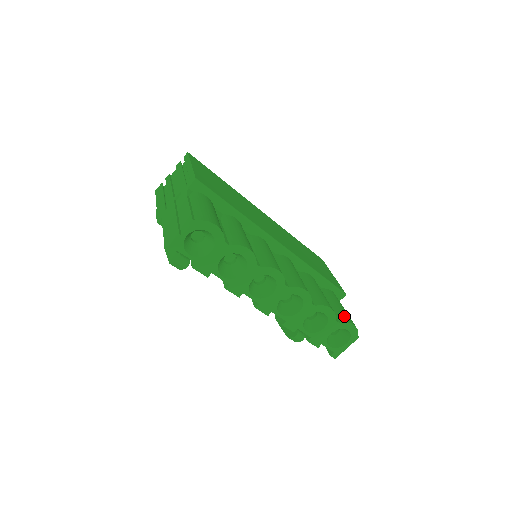
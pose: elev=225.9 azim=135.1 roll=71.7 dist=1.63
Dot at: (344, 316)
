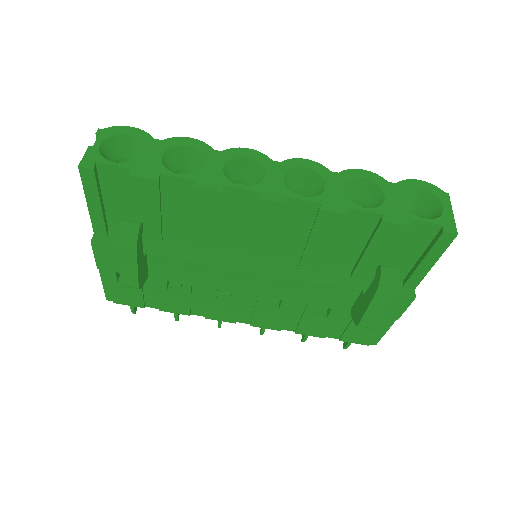
Dot at: occluded
